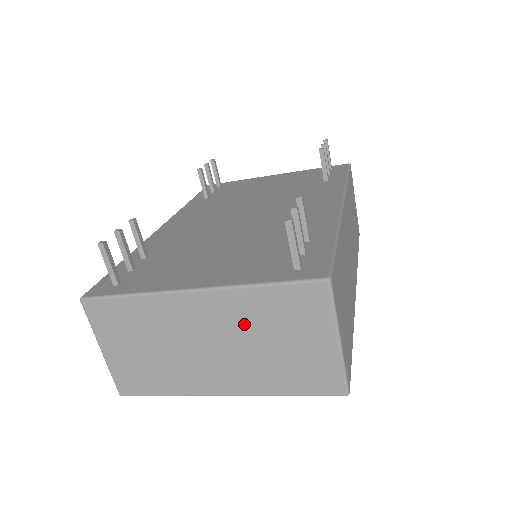
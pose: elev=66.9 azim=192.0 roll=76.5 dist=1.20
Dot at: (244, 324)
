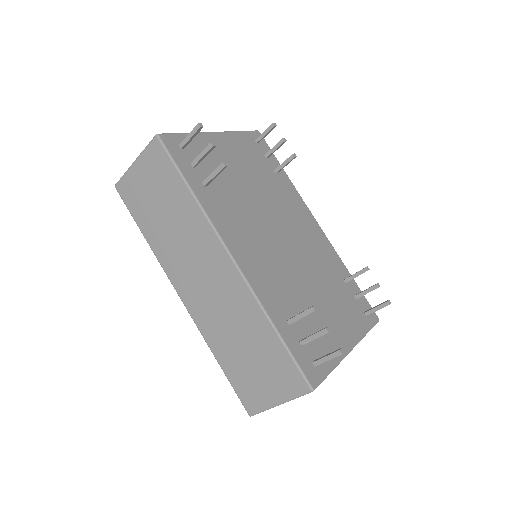
Dot at: occluded
